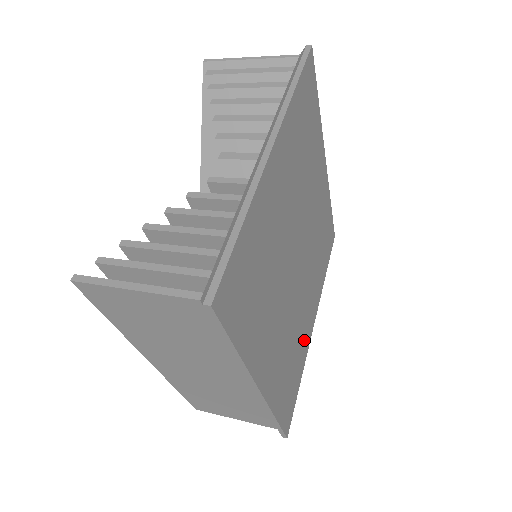
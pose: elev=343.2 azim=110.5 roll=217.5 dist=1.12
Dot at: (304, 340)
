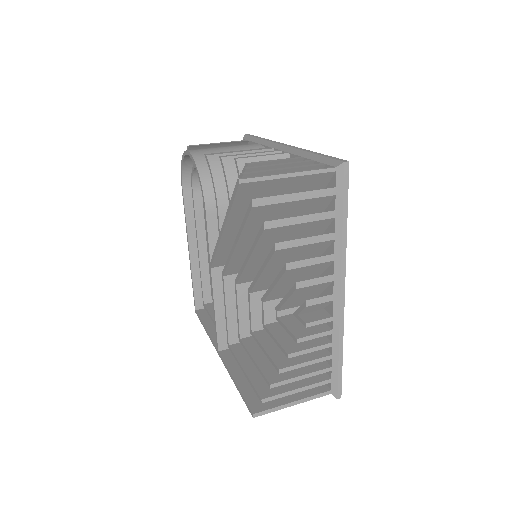
Dot at: occluded
